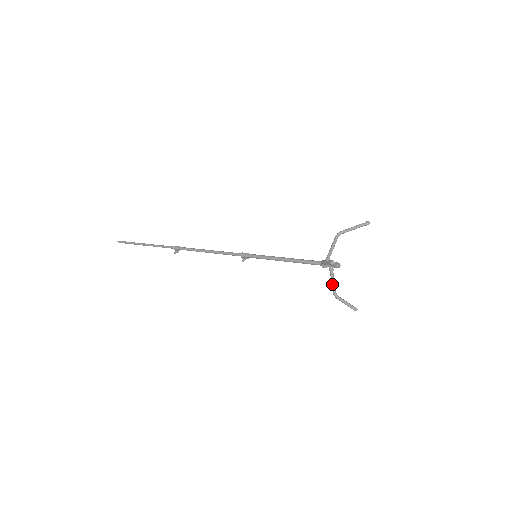
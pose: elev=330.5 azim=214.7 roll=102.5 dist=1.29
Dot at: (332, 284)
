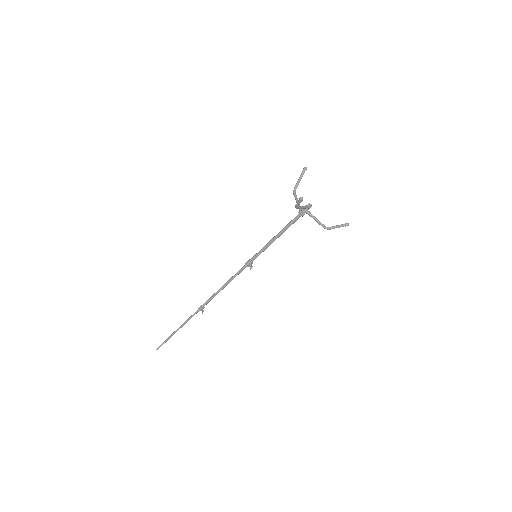
Dot at: (318, 222)
